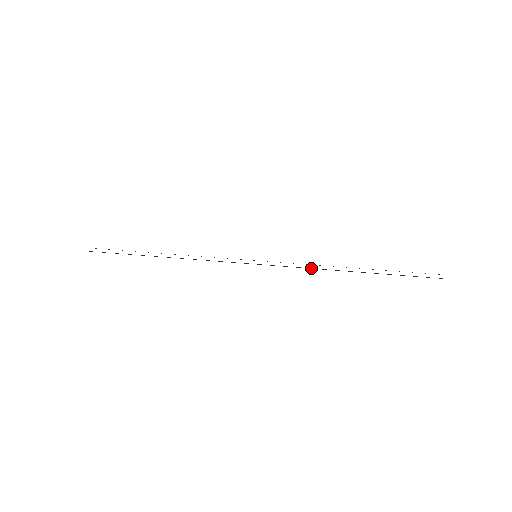
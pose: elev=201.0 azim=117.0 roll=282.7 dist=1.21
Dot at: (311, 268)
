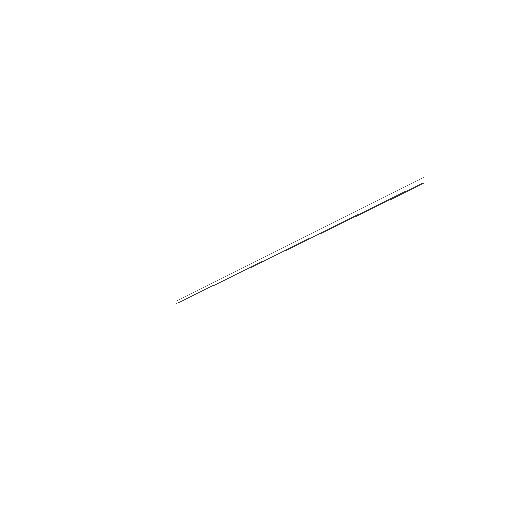
Dot at: (293, 246)
